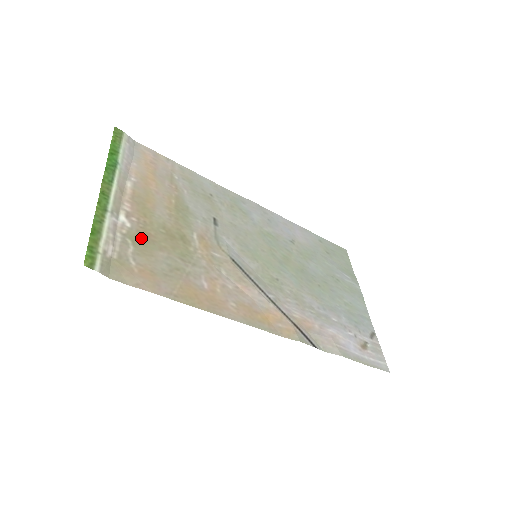
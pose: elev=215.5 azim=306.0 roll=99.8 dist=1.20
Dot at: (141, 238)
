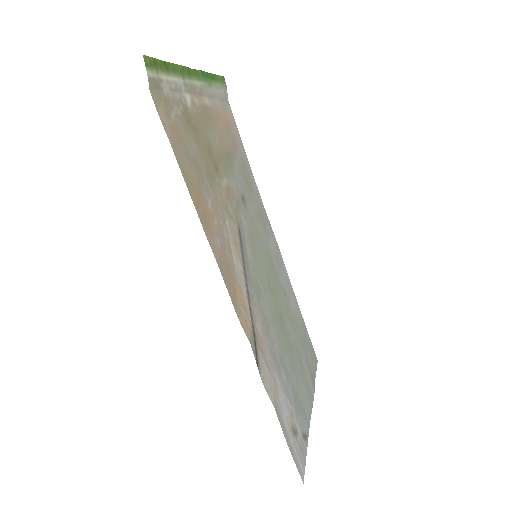
Dot at: (190, 121)
